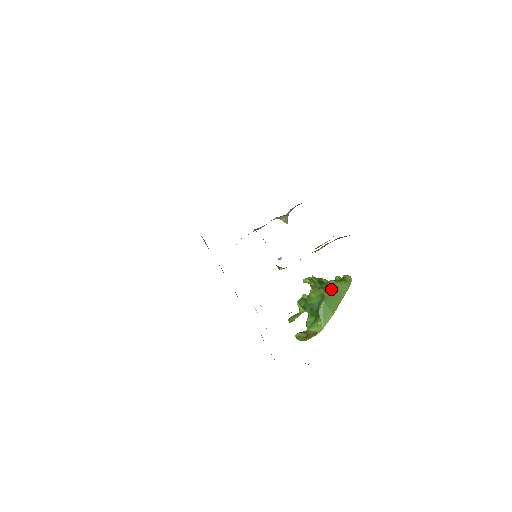
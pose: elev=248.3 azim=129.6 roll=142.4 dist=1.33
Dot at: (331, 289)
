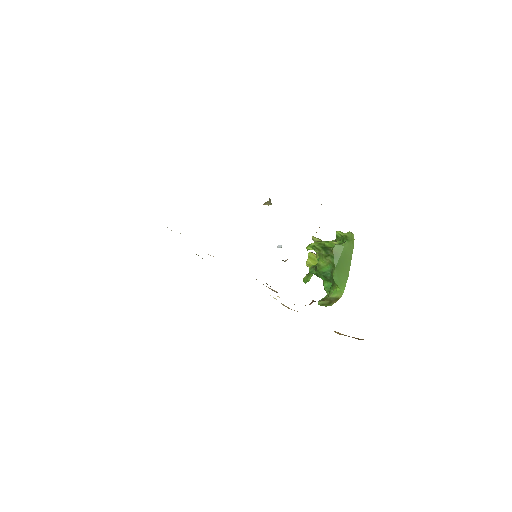
Dot at: (338, 254)
